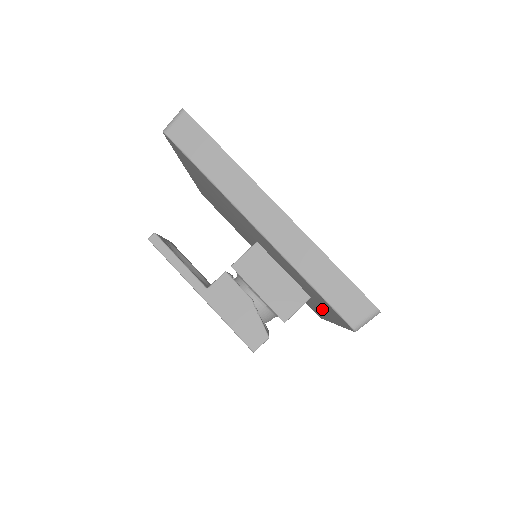
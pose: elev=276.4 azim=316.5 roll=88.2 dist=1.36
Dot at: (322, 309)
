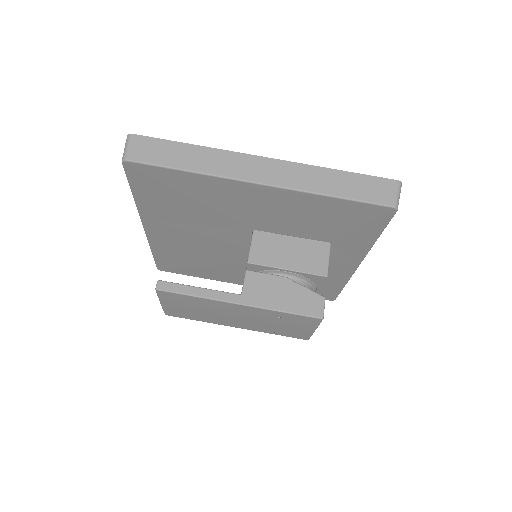
Dot at: (346, 248)
